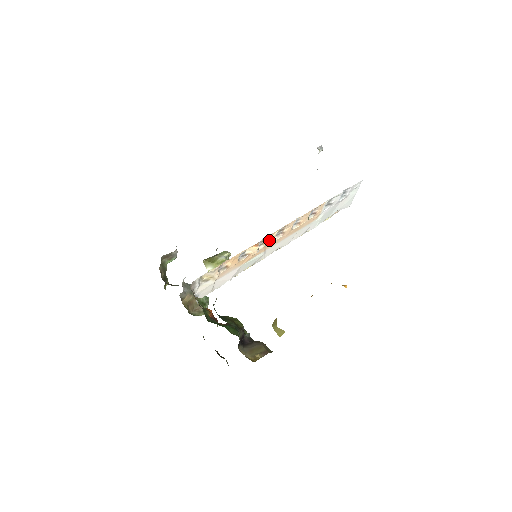
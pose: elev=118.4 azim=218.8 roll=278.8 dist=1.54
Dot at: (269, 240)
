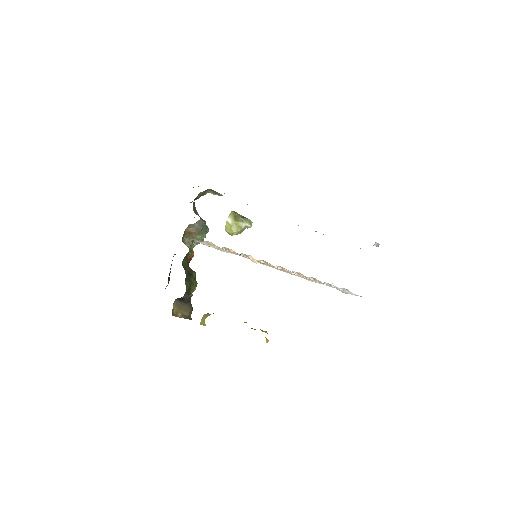
Dot at: occluded
